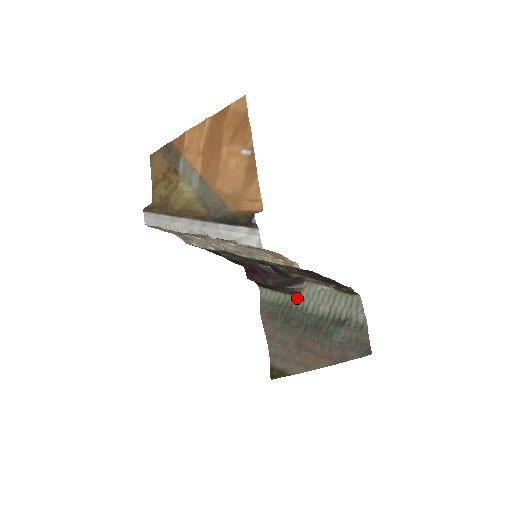
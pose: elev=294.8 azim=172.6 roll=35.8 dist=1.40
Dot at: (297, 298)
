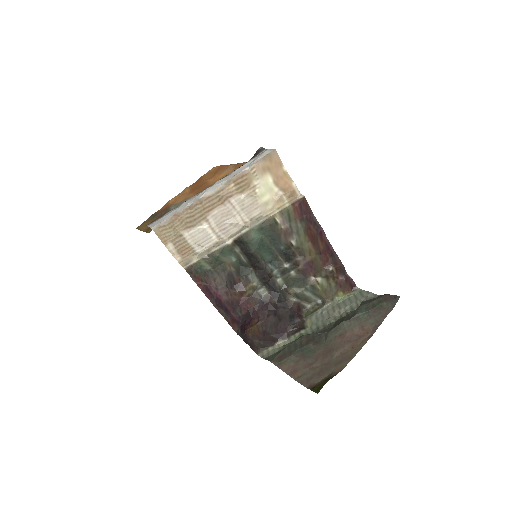
Dot at: (303, 331)
